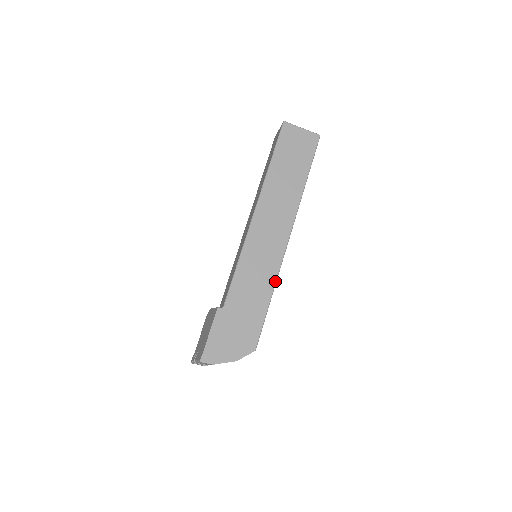
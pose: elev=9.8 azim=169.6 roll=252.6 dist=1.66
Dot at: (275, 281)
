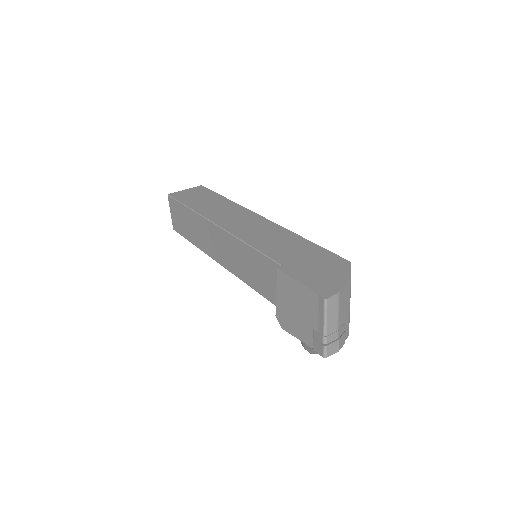
Dot at: (291, 232)
